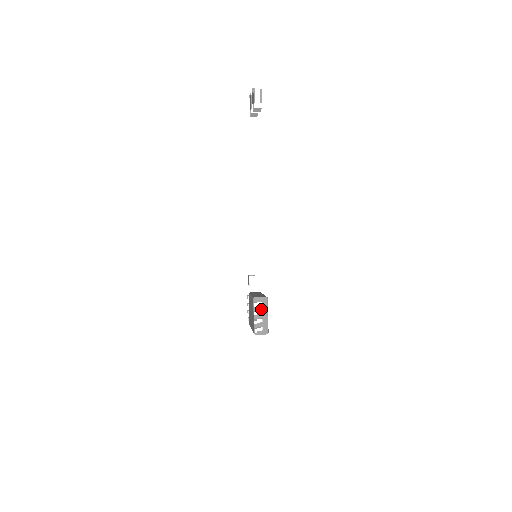
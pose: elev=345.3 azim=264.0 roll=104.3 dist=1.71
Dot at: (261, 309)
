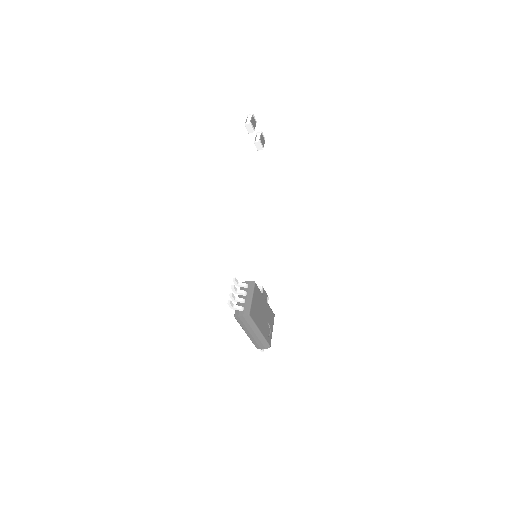
Dot at: (246, 292)
